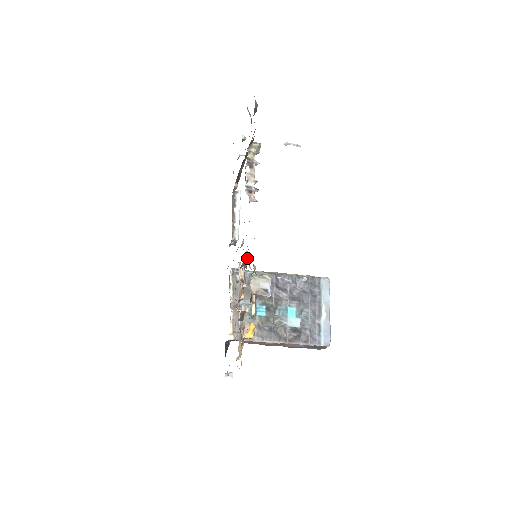
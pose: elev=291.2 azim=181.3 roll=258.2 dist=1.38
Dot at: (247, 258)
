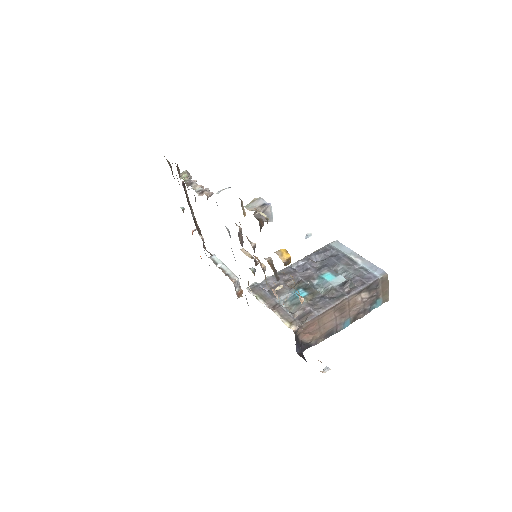
Dot at: occluded
